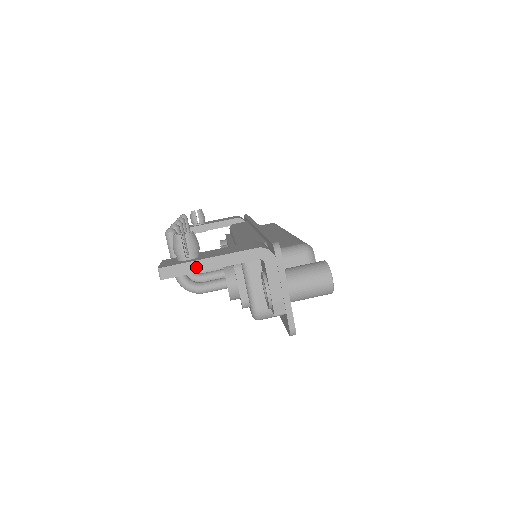
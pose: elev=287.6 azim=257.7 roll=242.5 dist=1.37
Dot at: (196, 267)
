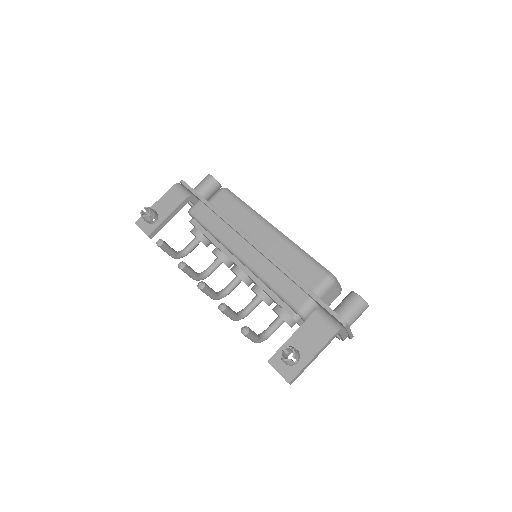
Dot at: (307, 366)
